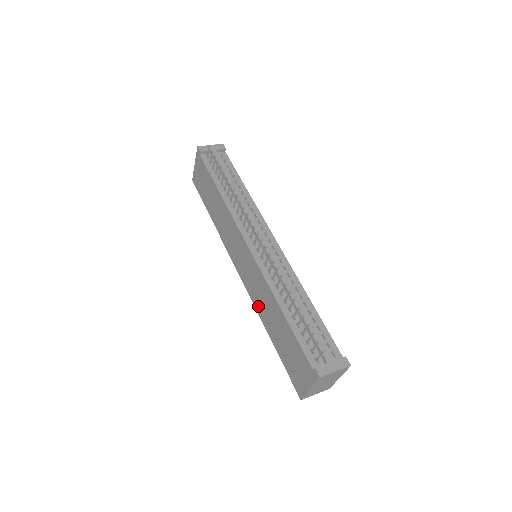
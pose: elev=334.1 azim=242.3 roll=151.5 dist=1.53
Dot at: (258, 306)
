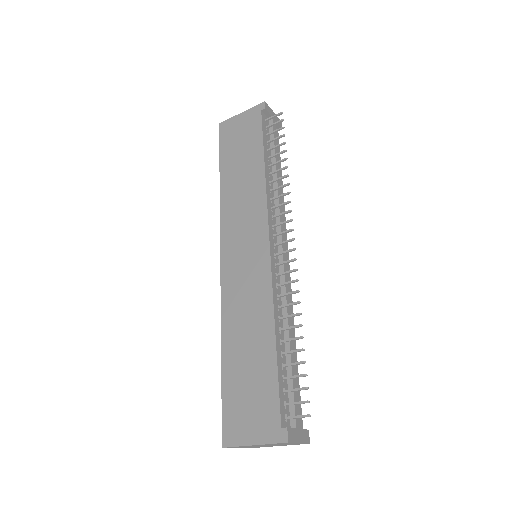
Dot at: (229, 310)
